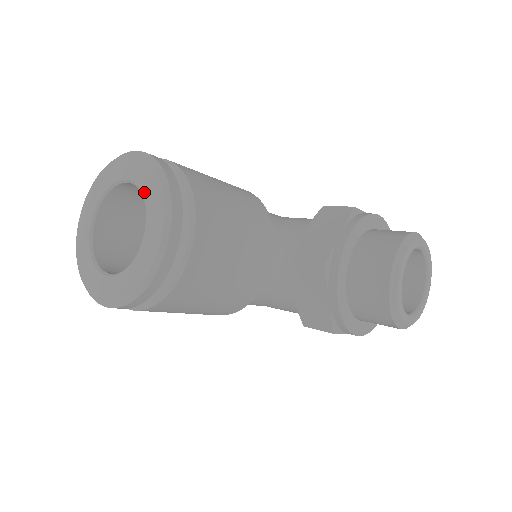
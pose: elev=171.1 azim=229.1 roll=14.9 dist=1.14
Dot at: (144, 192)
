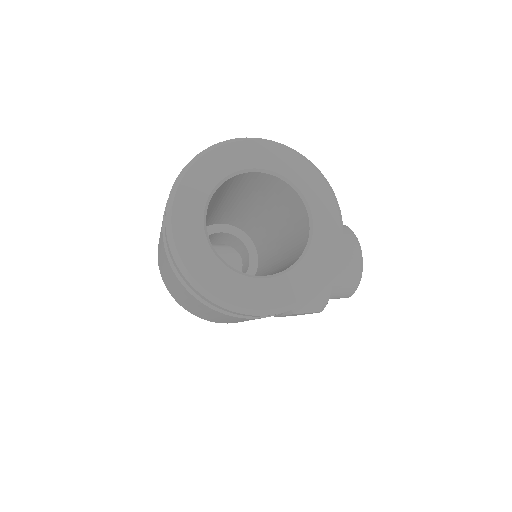
Dot at: (296, 182)
